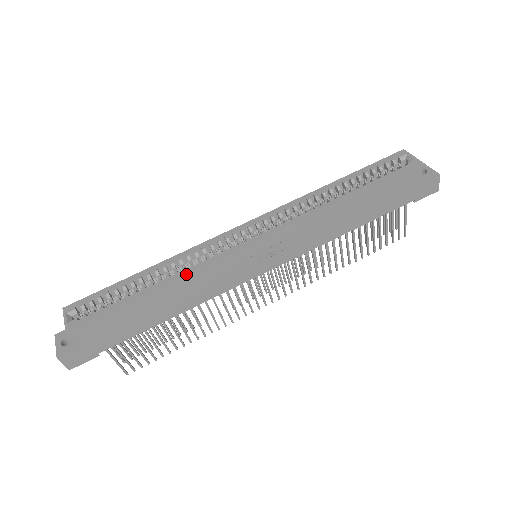
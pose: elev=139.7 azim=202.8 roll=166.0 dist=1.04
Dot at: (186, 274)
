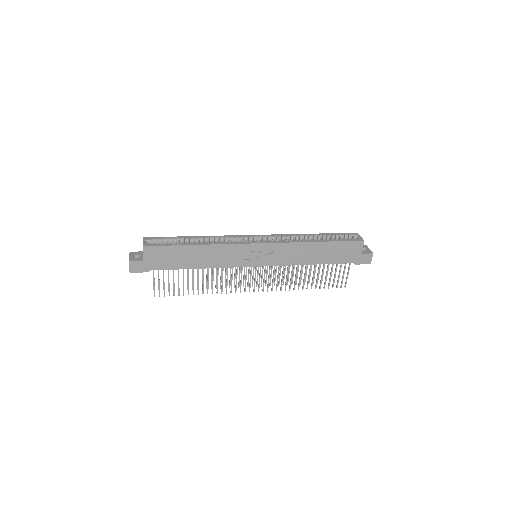
Dot at: (217, 244)
